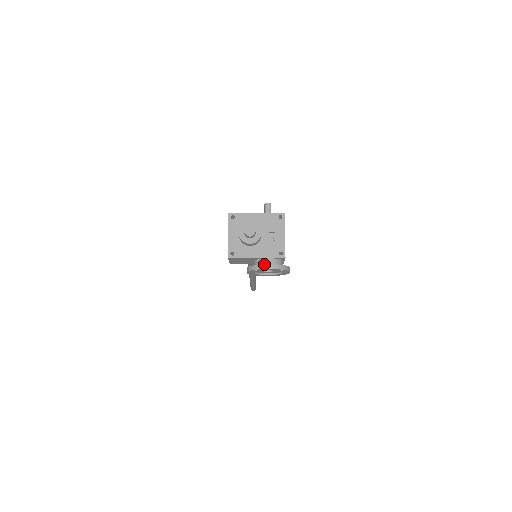
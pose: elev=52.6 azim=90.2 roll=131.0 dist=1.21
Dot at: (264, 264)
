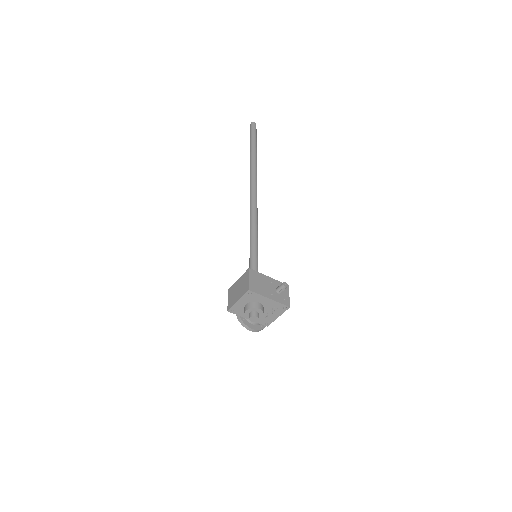
Dot at: (249, 328)
